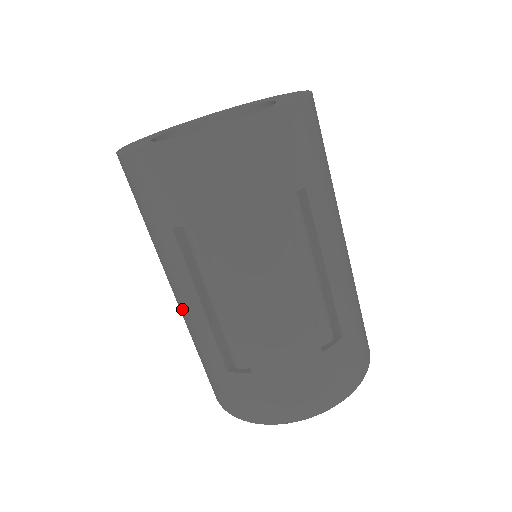
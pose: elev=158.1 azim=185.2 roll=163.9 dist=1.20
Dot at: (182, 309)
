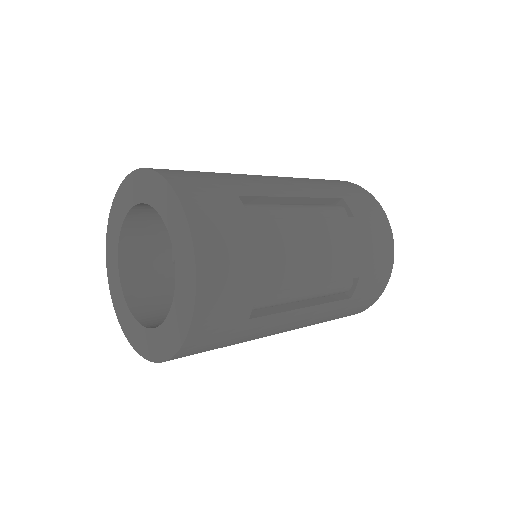
Dot at: occluded
